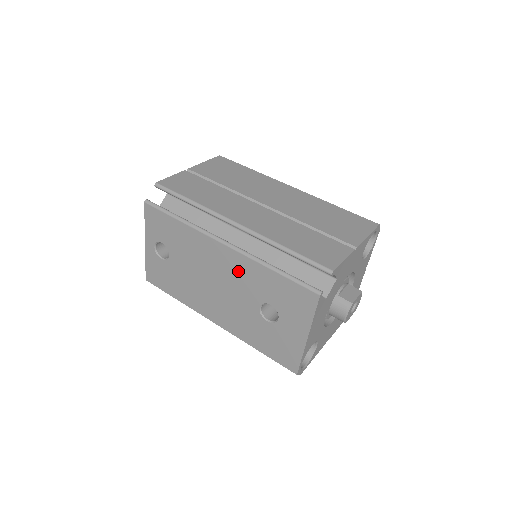
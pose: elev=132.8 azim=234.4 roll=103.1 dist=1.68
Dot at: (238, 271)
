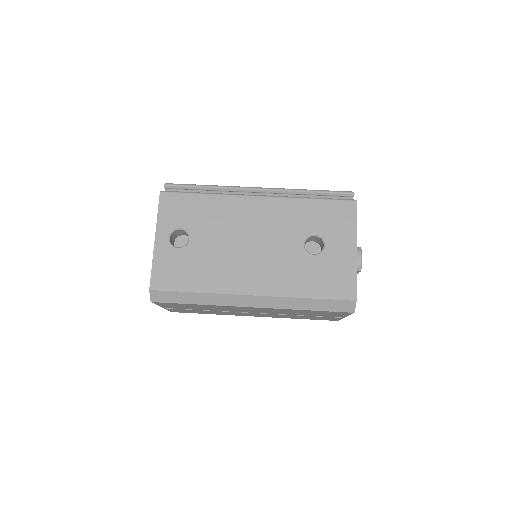
Dot at: (276, 216)
